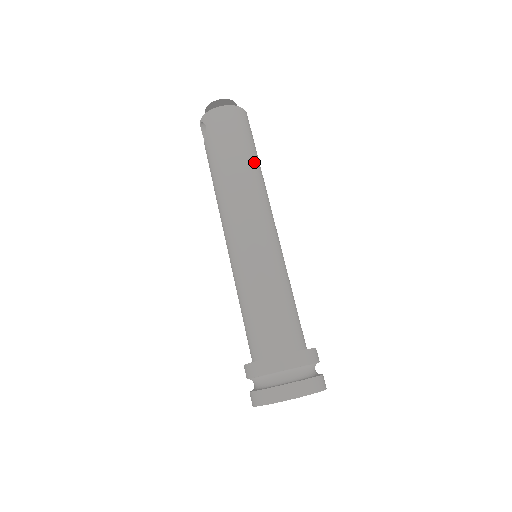
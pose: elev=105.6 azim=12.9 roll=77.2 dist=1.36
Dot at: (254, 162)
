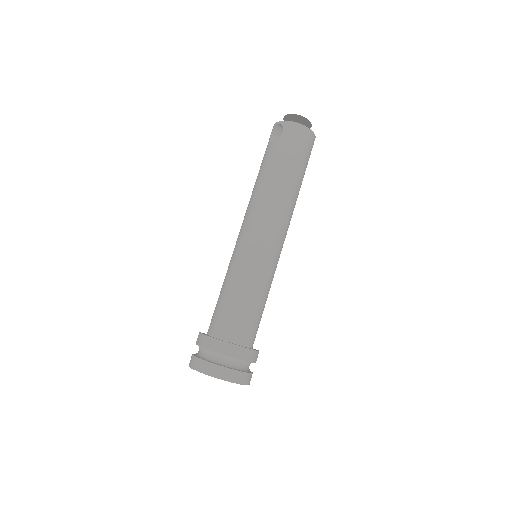
Dot at: (300, 186)
